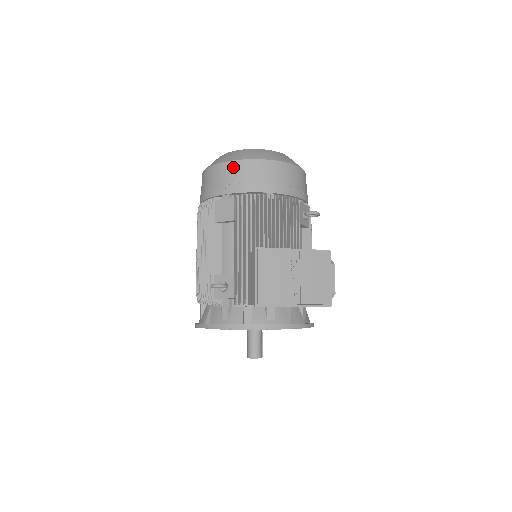
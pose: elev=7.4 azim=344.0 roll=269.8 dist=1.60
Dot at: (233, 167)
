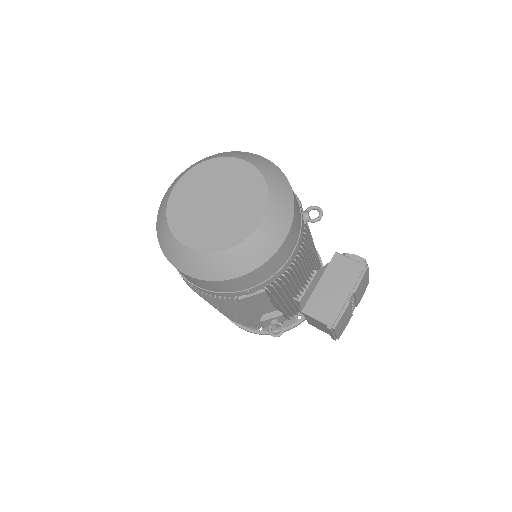
Dot at: (251, 277)
